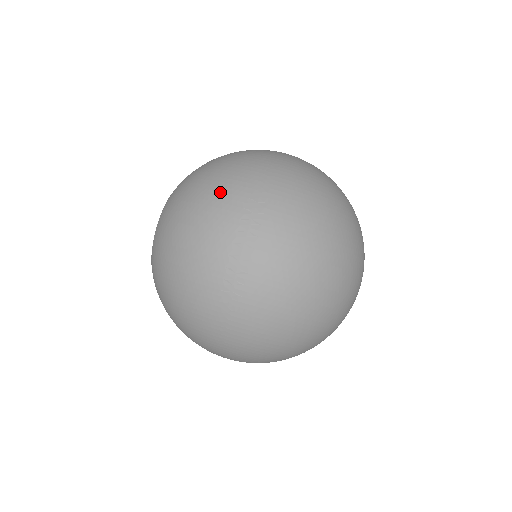
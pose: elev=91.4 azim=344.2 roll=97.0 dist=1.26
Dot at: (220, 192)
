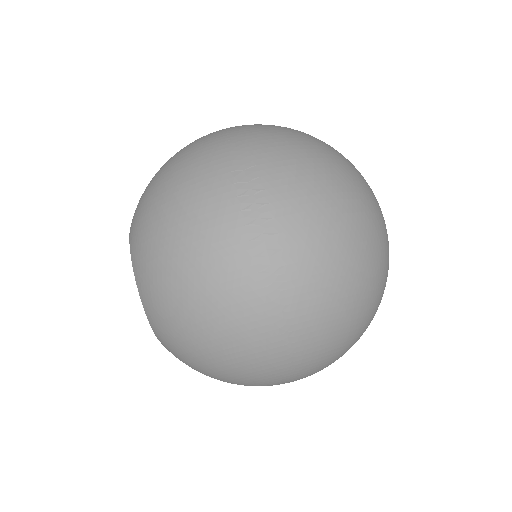
Dot at: (194, 184)
